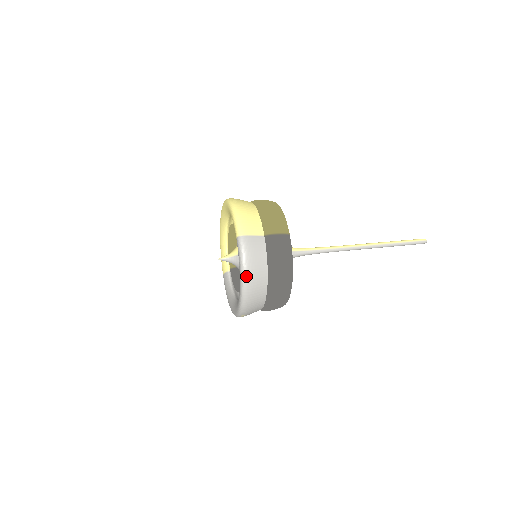
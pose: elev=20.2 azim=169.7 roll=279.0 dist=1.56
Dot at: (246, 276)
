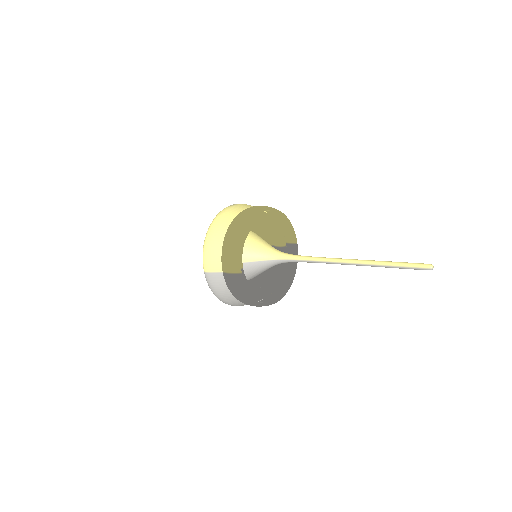
Dot at: (218, 298)
